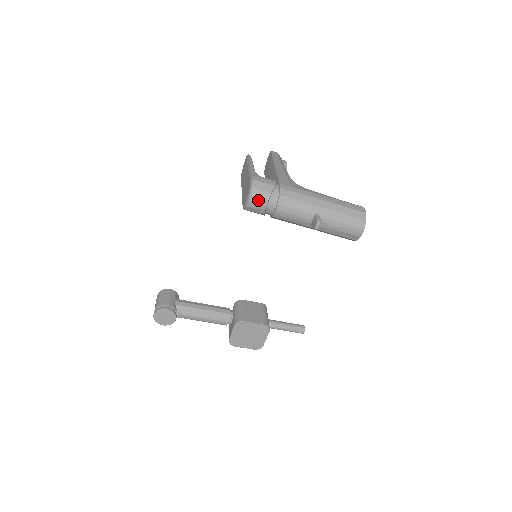
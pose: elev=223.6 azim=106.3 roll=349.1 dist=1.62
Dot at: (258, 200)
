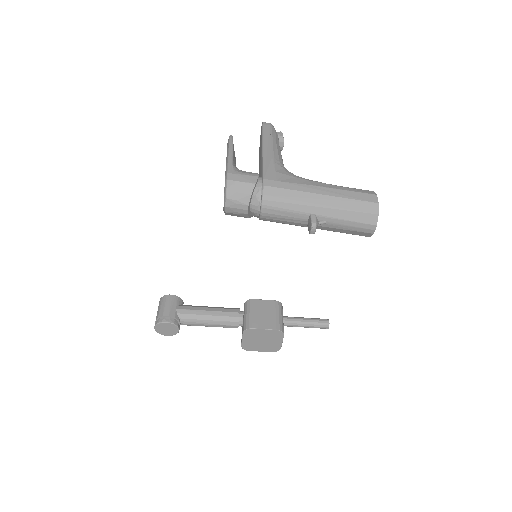
Dot at: (236, 205)
